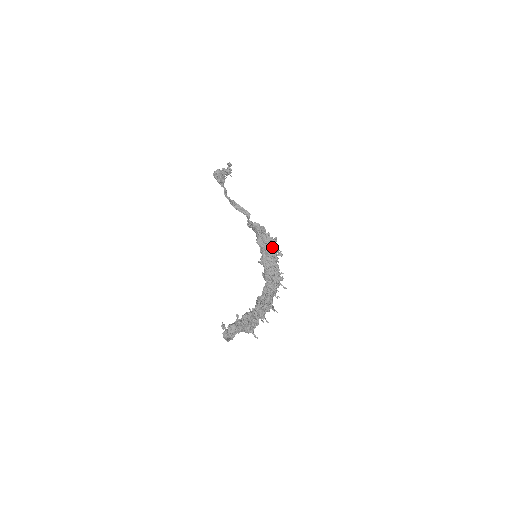
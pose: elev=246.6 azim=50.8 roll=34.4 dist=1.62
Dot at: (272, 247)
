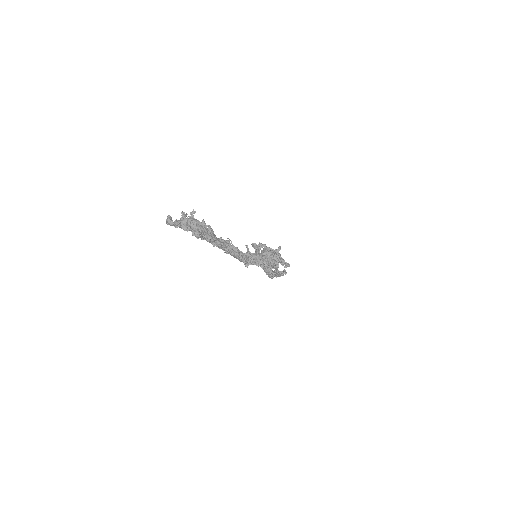
Dot at: occluded
